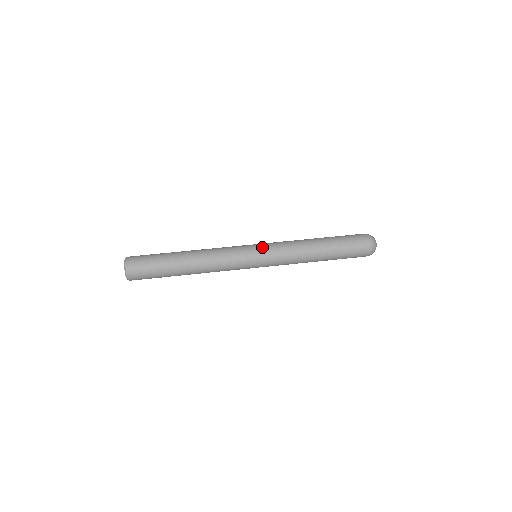
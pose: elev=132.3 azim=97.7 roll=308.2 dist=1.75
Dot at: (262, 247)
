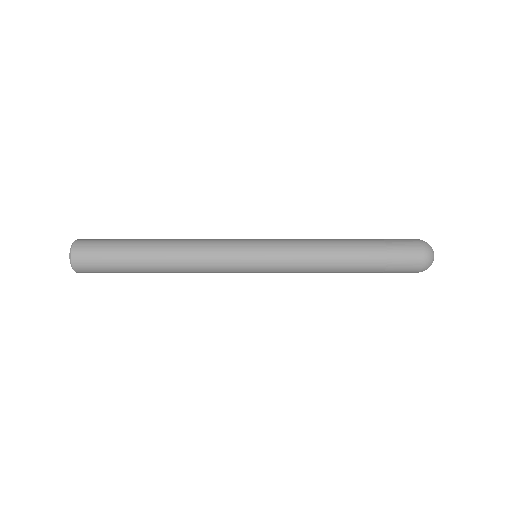
Dot at: occluded
